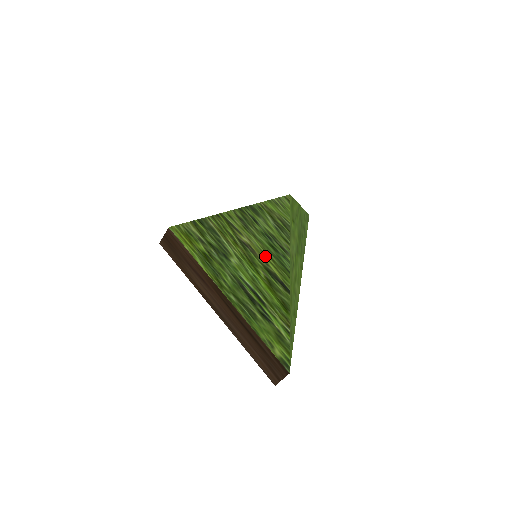
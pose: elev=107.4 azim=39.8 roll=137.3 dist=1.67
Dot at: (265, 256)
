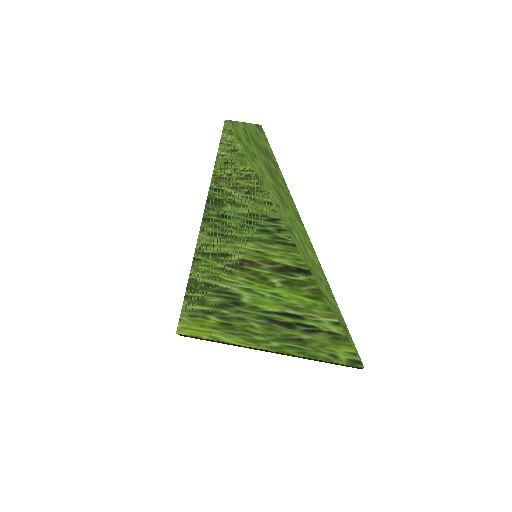
Dot at: (264, 255)
